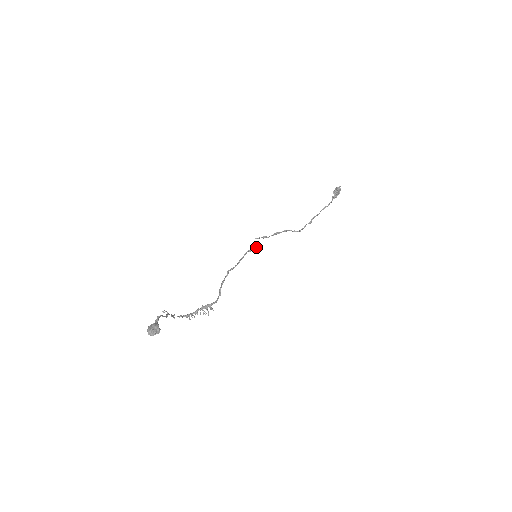
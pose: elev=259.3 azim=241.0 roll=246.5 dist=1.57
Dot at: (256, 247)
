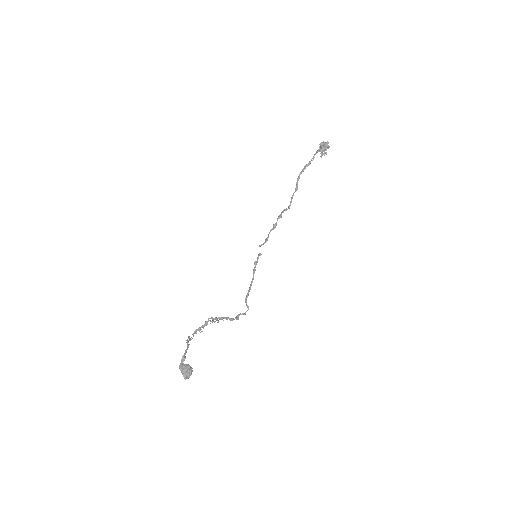
Dot at: (260, 255)
